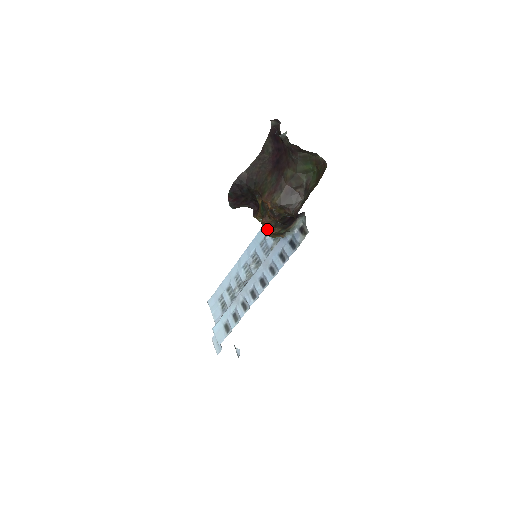
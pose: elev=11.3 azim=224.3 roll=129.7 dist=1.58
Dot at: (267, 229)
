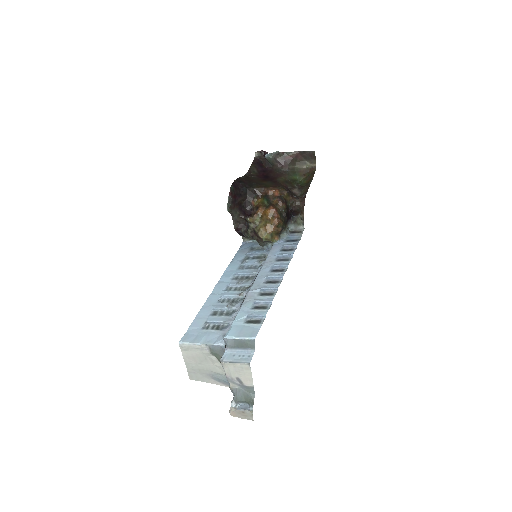
Dot at: (273, 218)
